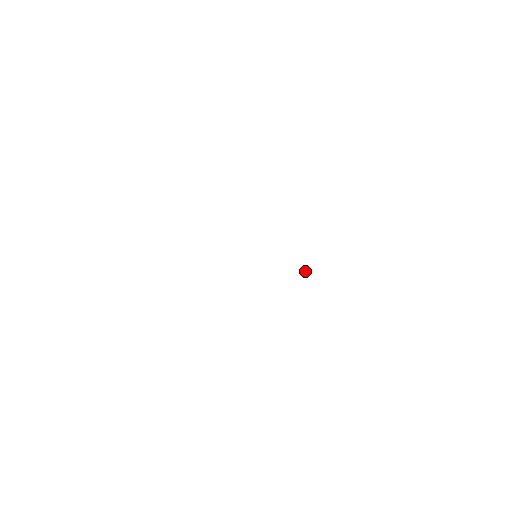
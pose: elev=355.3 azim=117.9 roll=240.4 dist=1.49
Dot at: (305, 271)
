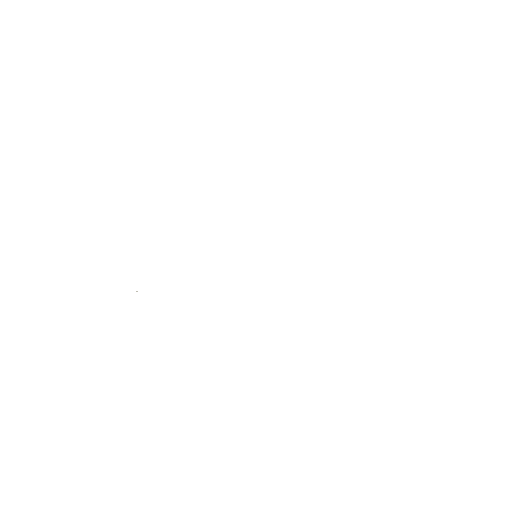
Dot at: occluded
